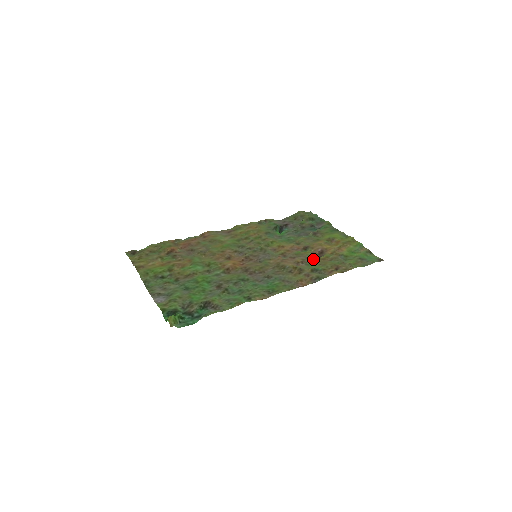
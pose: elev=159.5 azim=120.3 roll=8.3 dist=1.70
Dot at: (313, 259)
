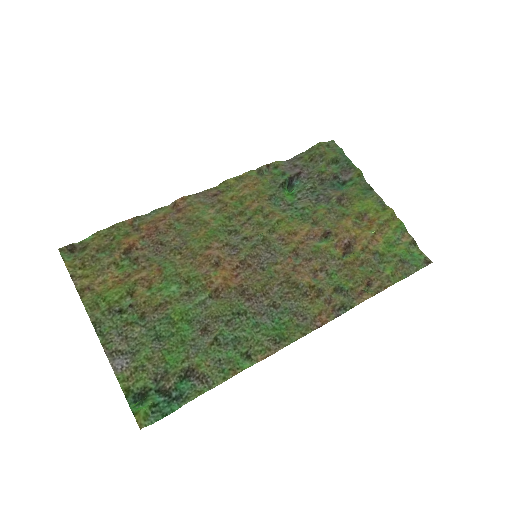
Dot at: (337, 262)
